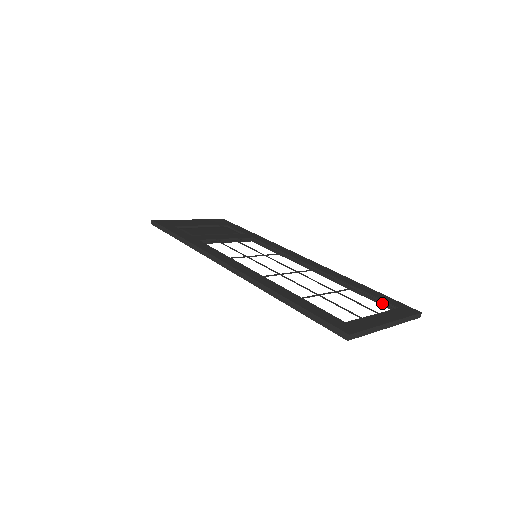
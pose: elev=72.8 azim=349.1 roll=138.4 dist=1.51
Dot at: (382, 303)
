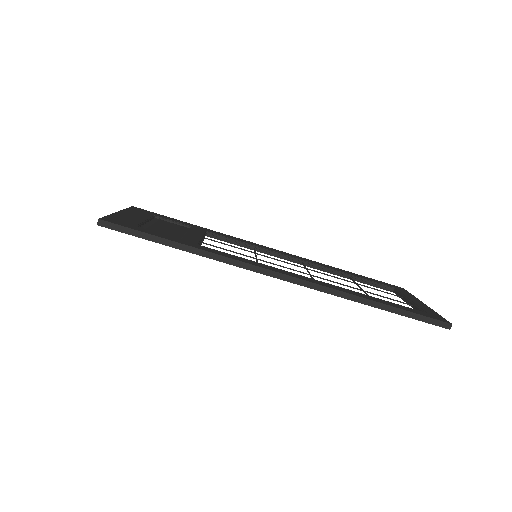
Dot at: (382, 286)
